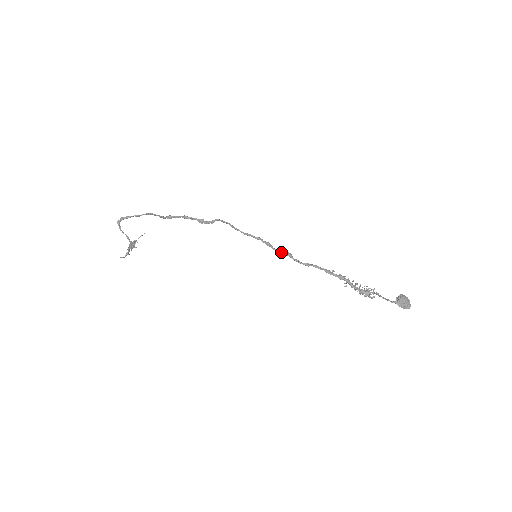
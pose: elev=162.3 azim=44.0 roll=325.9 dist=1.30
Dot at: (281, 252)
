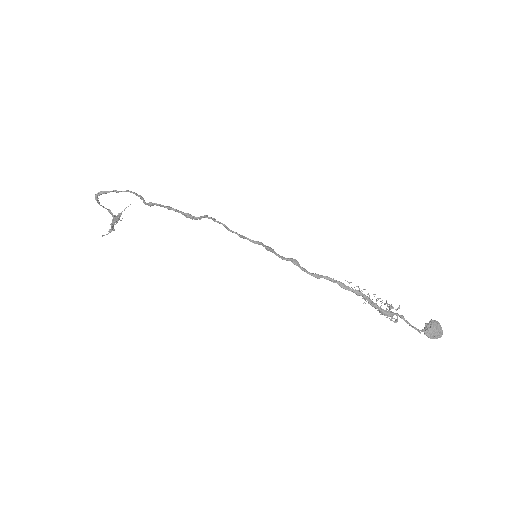
Dot at: (285, 259)
